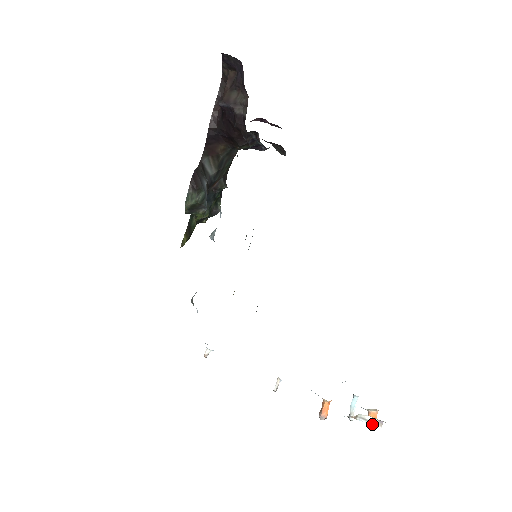
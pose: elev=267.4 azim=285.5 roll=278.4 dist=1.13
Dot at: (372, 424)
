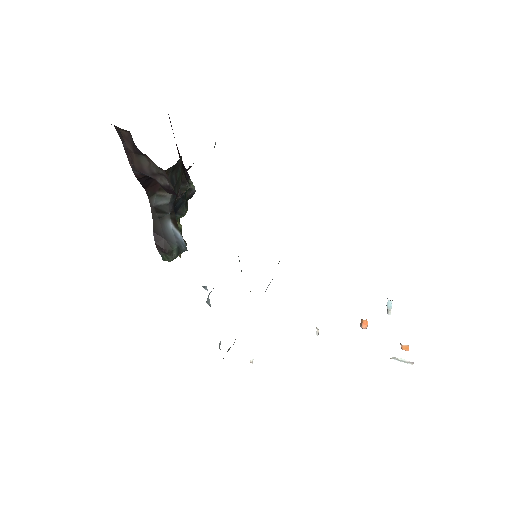
Dot at: occluded
